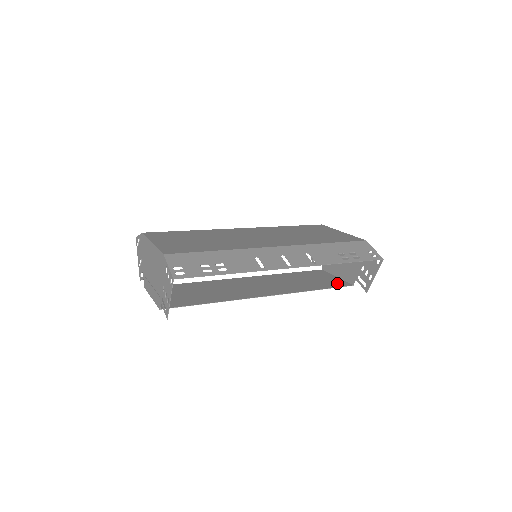
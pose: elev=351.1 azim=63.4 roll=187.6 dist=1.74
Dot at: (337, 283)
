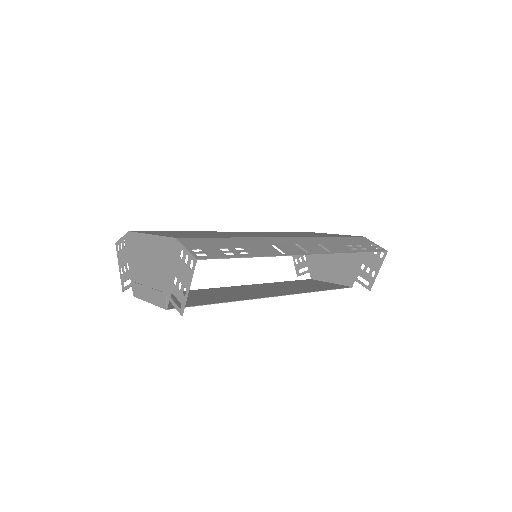
Dot at: (335, 286)
